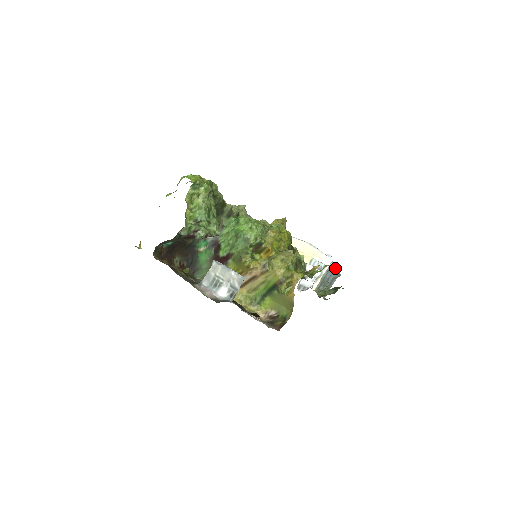
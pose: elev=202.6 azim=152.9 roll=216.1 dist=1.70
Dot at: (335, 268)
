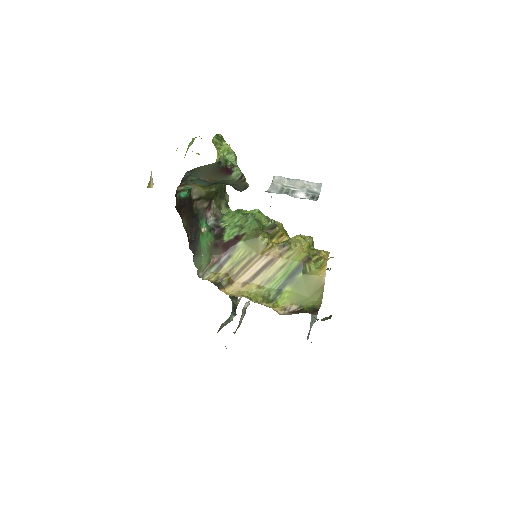
Dot at: occluded
